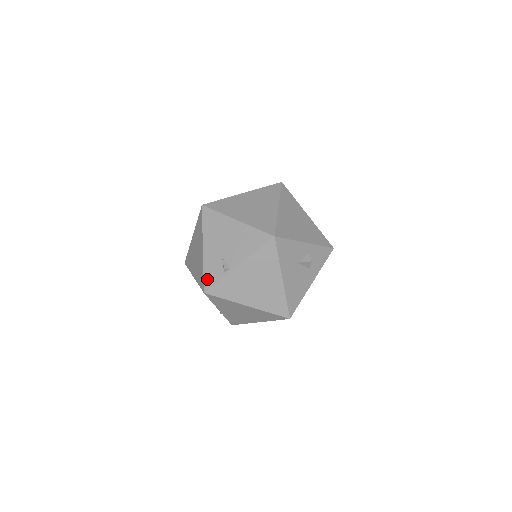
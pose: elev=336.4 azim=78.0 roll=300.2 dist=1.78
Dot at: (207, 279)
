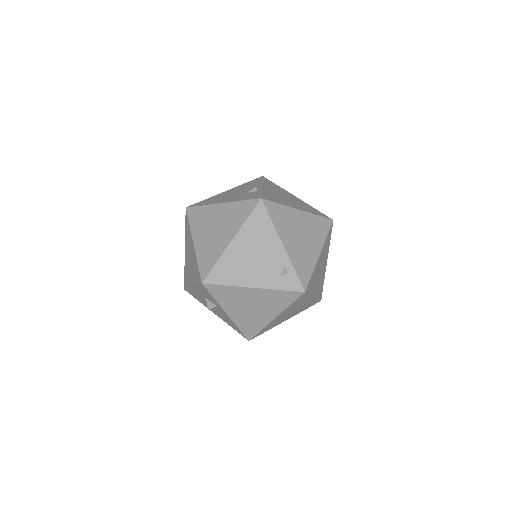
Dot at: (251, 198)
